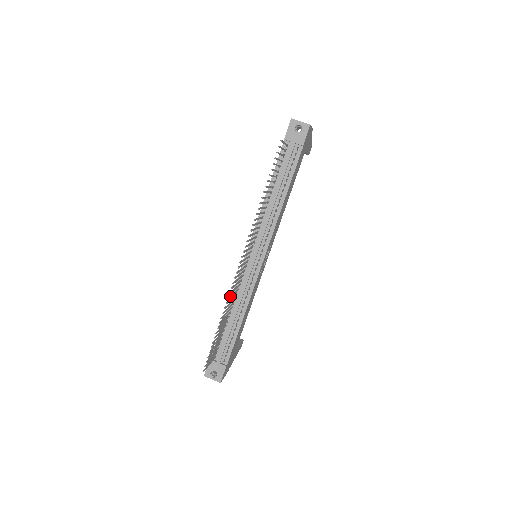
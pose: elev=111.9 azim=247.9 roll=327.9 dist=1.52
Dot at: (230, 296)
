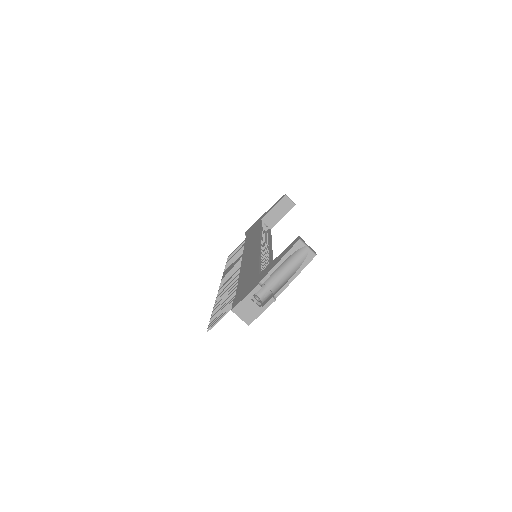
Dot at: occluded
